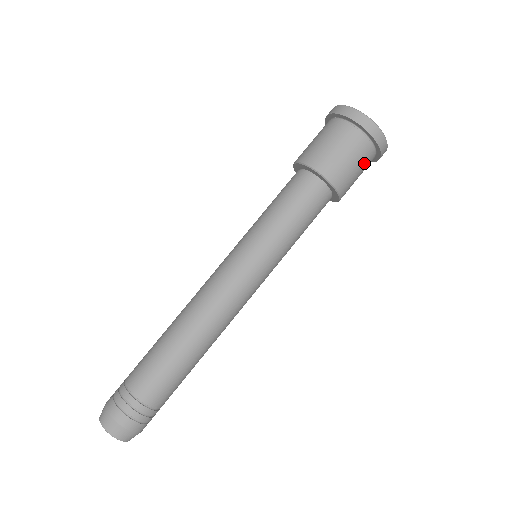
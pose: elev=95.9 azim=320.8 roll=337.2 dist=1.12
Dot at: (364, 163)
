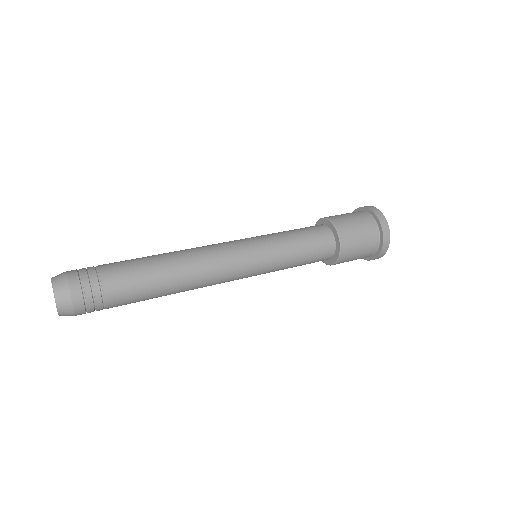
Dot at: (367, 248)
